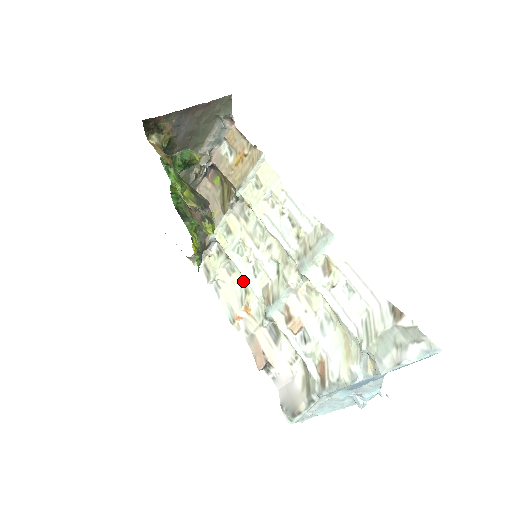
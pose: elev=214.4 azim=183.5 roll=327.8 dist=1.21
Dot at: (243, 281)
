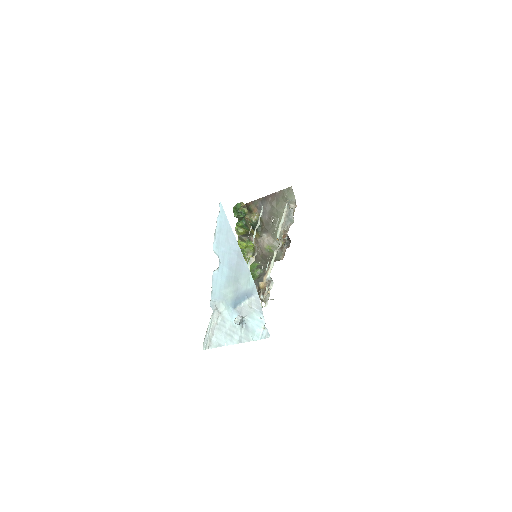
Dot at: occluded
